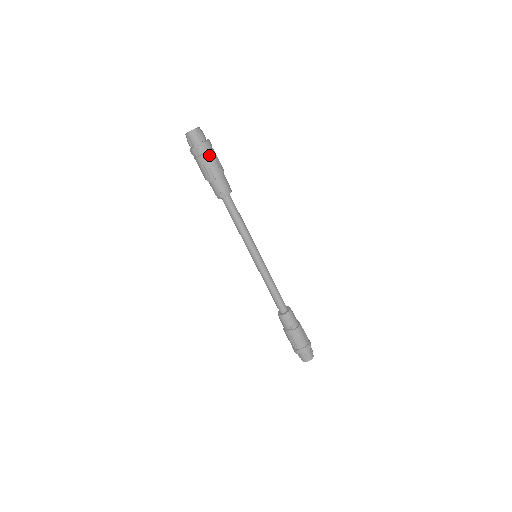
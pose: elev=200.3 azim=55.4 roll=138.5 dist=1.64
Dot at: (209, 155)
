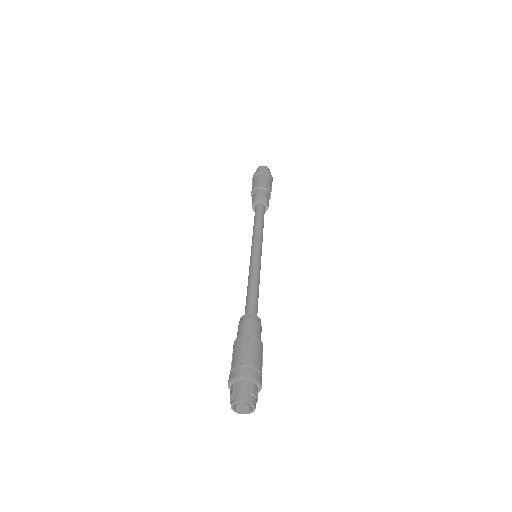
Dot at: (271, 181)
